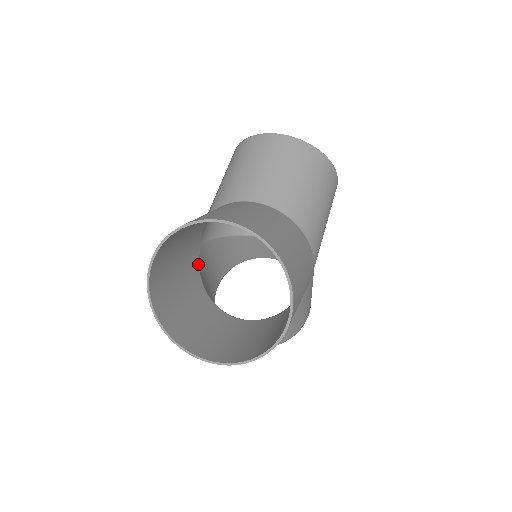
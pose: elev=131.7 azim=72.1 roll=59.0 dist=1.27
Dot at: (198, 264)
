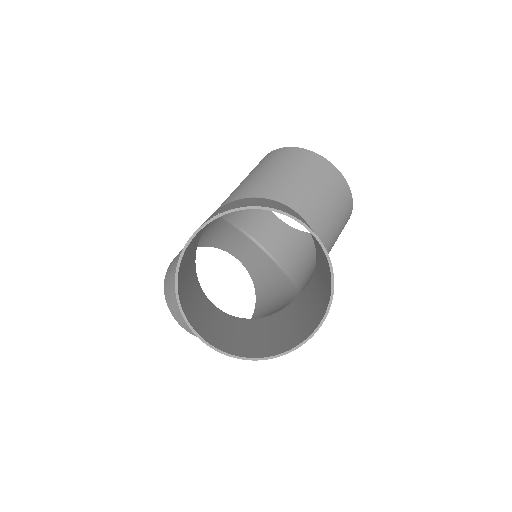
Dot at: occluded
